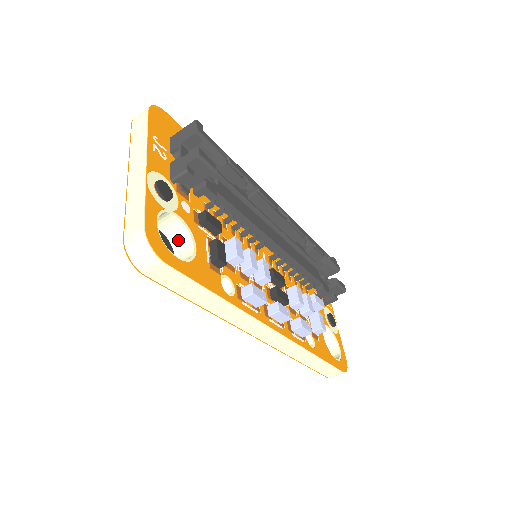
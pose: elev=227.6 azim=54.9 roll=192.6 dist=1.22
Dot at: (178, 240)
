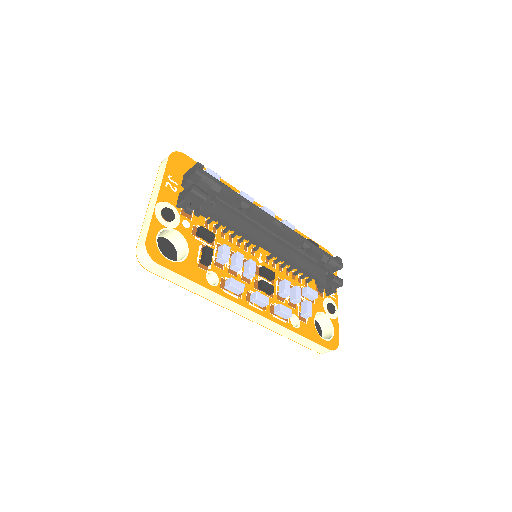
Dot at: (179, 247)
